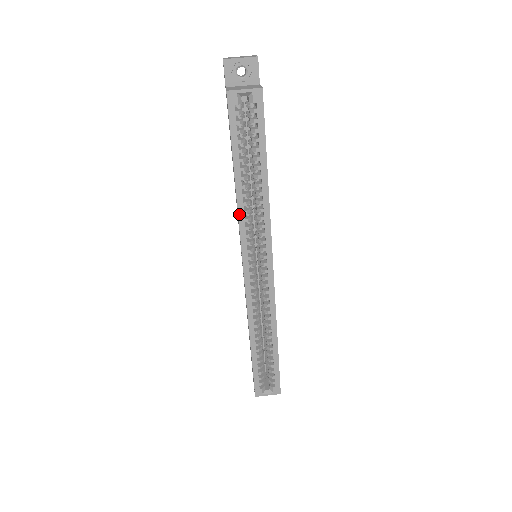
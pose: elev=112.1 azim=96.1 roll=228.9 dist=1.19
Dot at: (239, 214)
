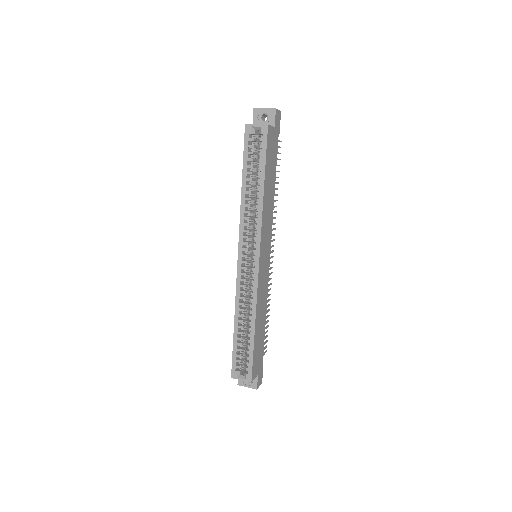
Dot at: (241, 212)
